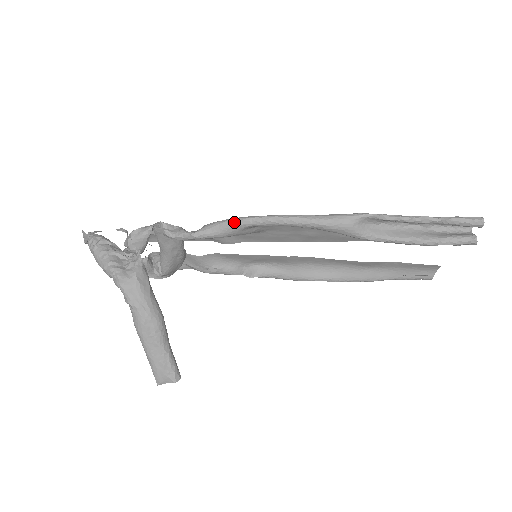
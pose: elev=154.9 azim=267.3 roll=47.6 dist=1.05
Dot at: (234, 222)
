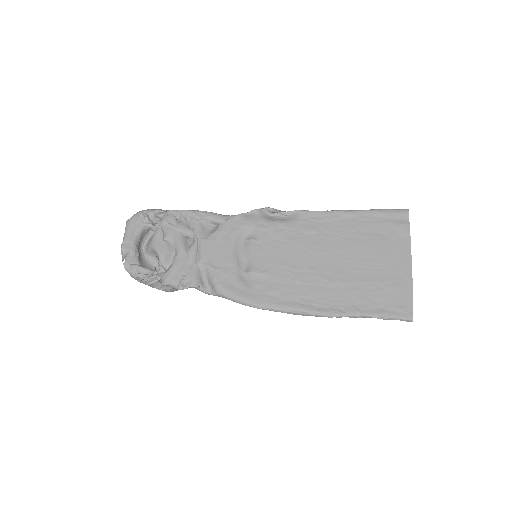
Dot at: (239, 303)
